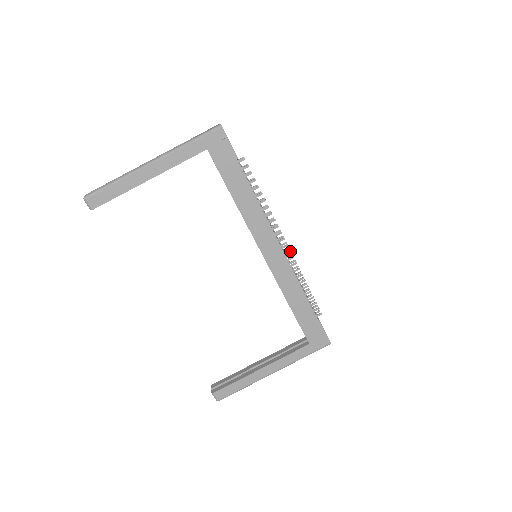
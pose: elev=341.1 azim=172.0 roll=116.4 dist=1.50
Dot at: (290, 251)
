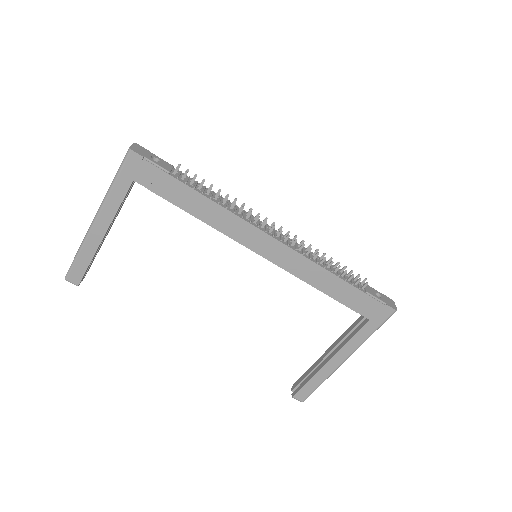
Dot at: (289, 236)
